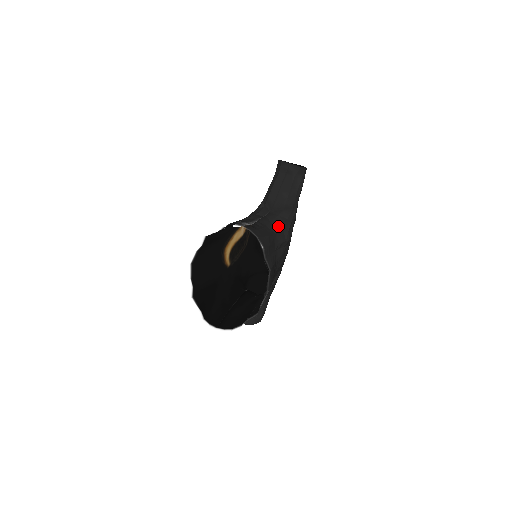
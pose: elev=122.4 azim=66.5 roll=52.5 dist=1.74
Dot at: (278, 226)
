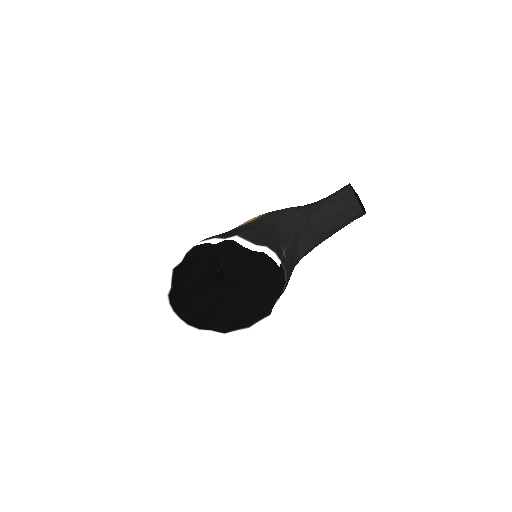
Dot at: (301, 254)
